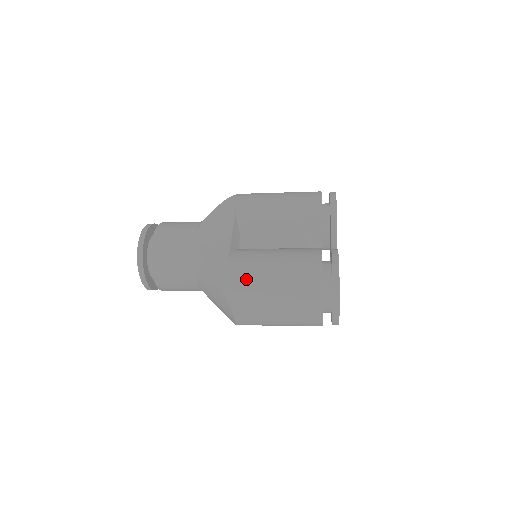
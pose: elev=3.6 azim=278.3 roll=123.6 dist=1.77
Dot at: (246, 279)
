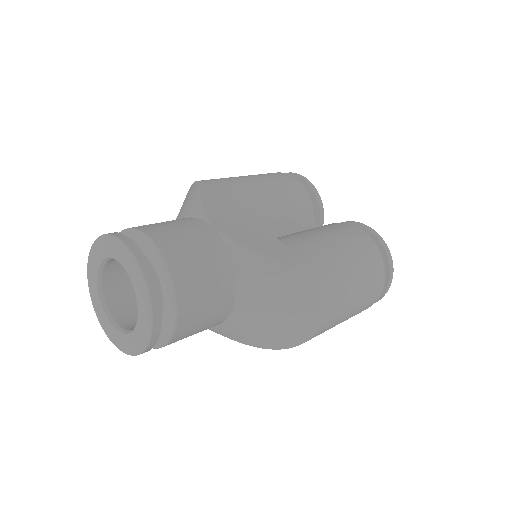
Dot at: (325, 265)
